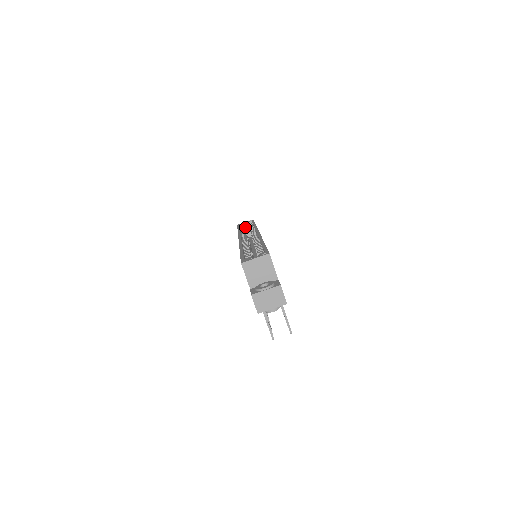
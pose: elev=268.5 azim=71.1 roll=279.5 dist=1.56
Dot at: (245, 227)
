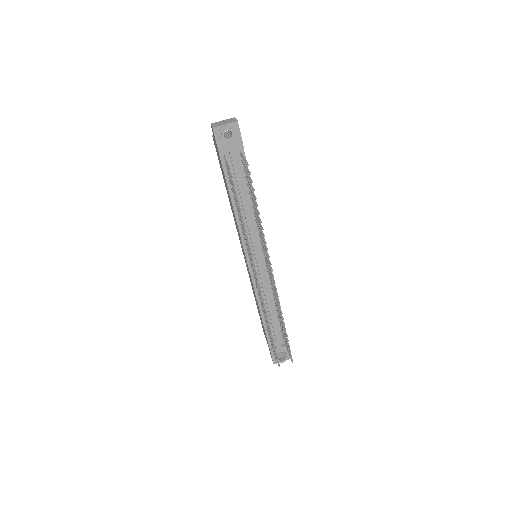
Dot at: occluded
